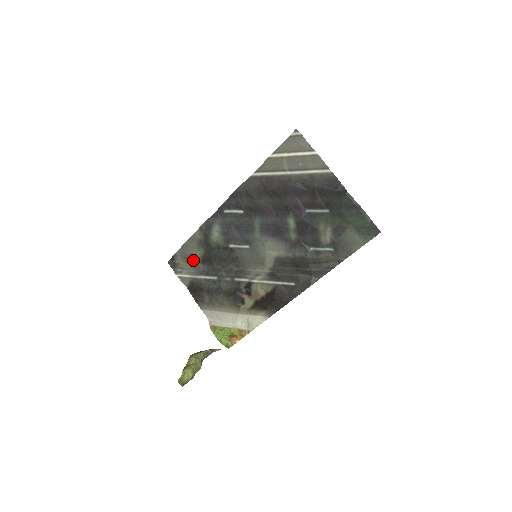
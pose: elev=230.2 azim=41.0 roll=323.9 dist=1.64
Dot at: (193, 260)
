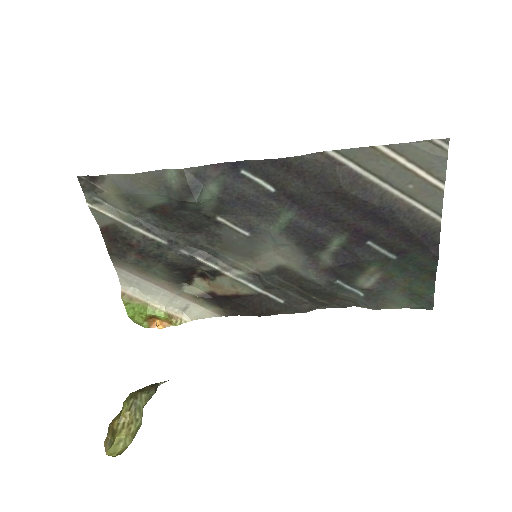
Dot at: (136, 202)
